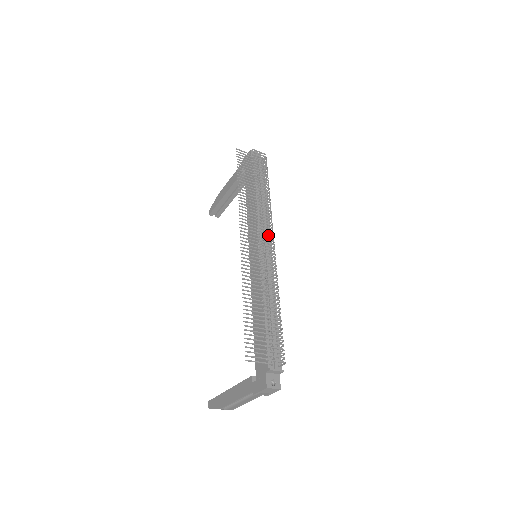
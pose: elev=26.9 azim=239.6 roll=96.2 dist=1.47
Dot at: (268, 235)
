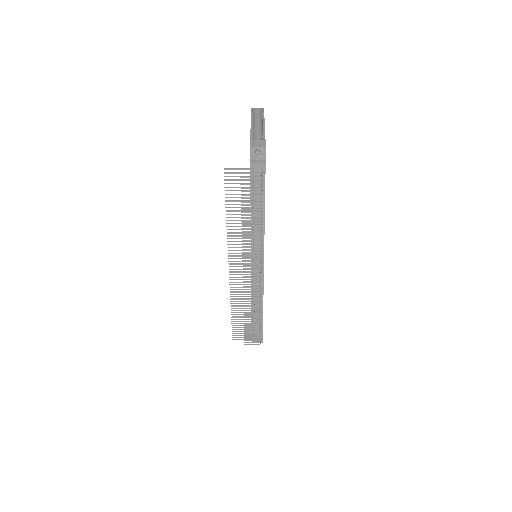
Dot at: occluded
